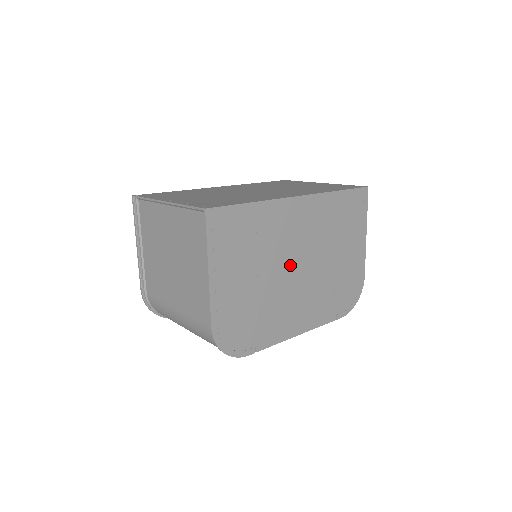
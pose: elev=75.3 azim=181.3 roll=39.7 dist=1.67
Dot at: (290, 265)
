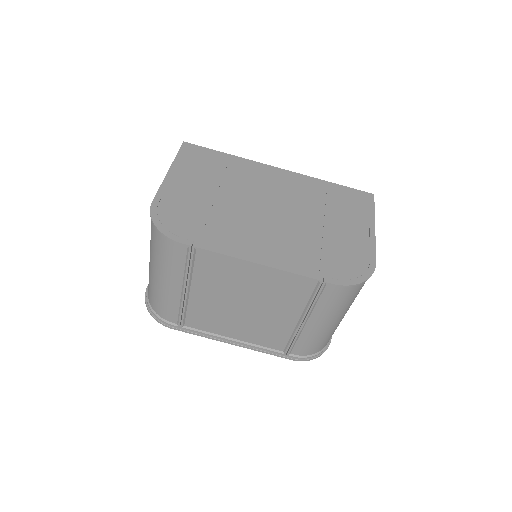
Dot at: (259, 204)
